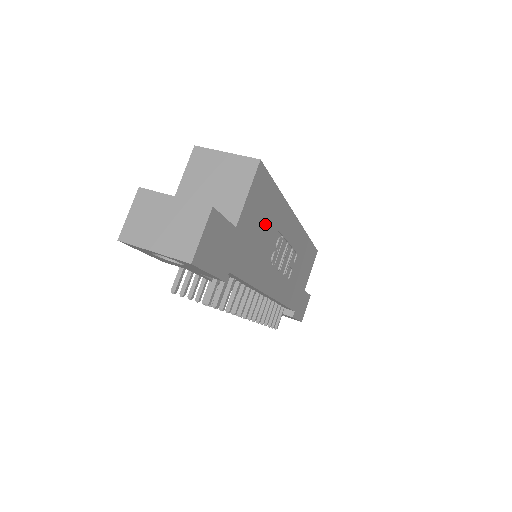
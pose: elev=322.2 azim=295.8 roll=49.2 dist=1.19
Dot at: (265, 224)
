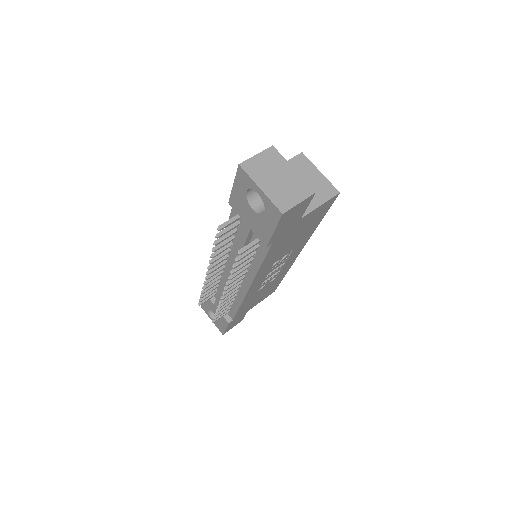
Dot at: (299, 235)
